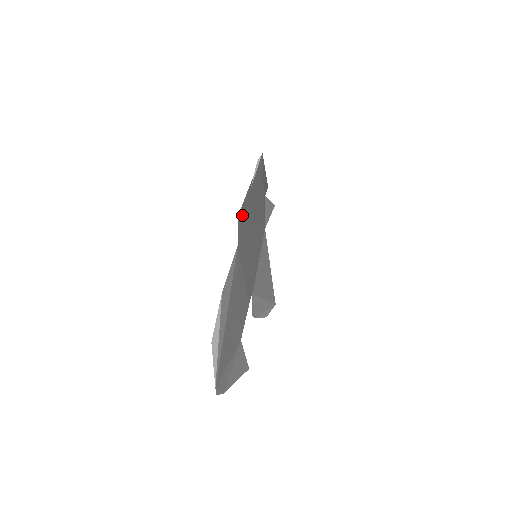
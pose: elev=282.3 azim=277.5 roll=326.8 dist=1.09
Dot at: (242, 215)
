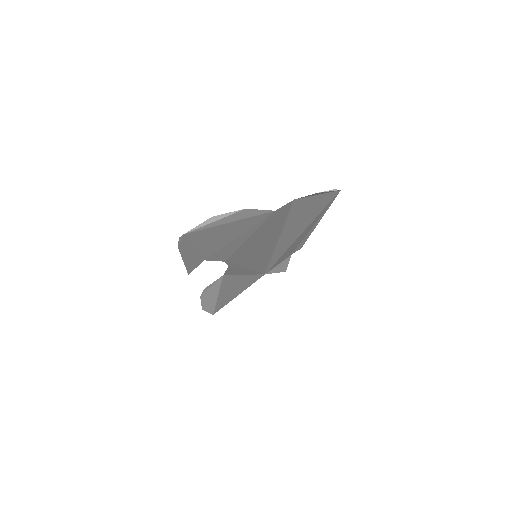
Dot at: (292, 208)
